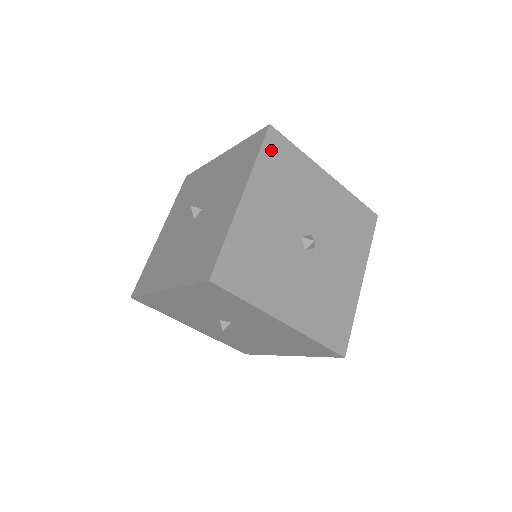
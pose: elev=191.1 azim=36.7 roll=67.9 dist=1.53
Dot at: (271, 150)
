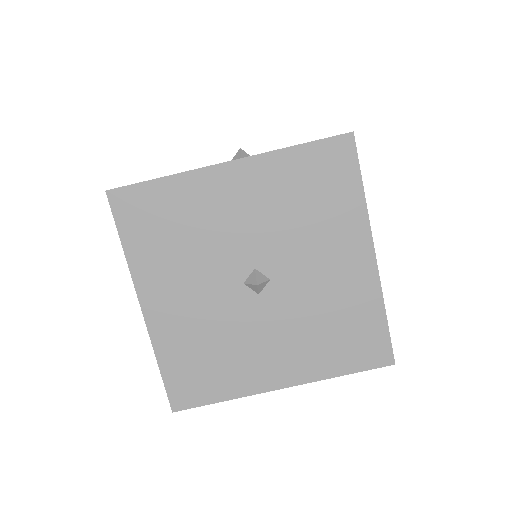
Dot at: (131, 221)
